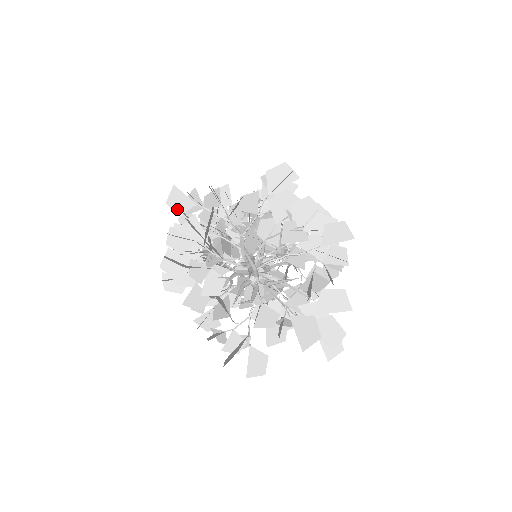
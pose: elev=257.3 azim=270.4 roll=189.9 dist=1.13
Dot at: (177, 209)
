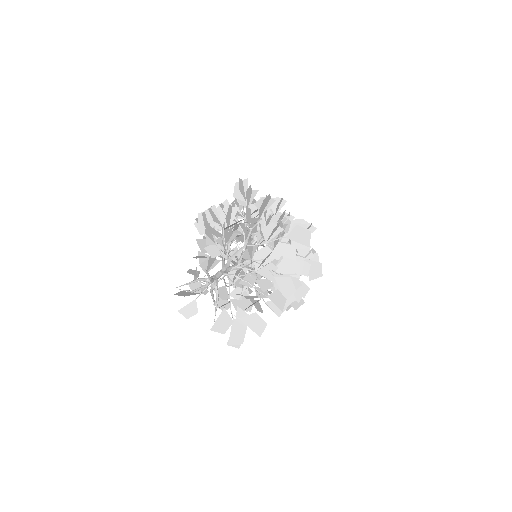
Dot at: (236, 193)
